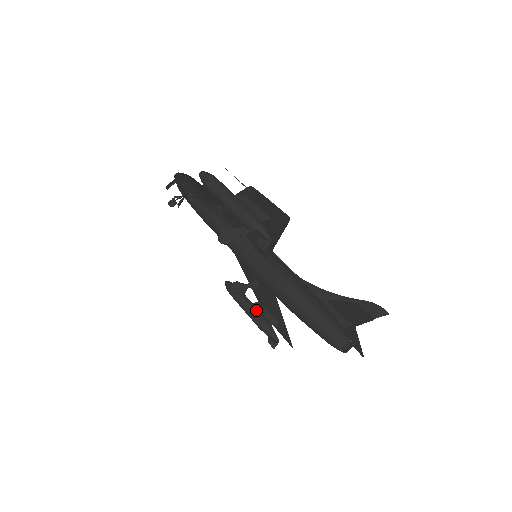
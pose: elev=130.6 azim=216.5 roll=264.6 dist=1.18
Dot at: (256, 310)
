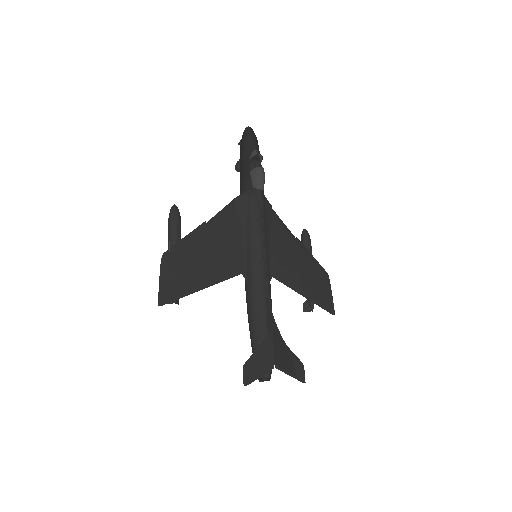
Dot at: occluded
